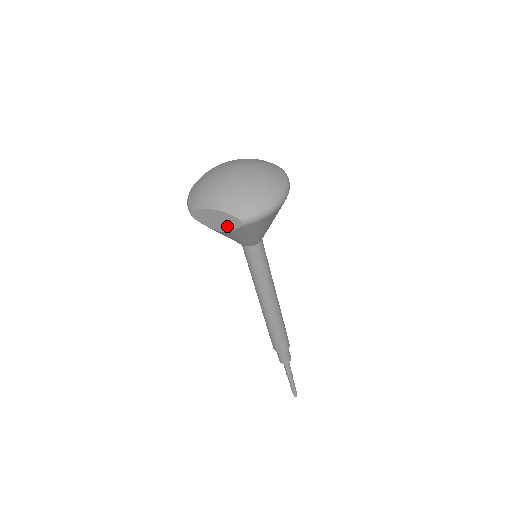
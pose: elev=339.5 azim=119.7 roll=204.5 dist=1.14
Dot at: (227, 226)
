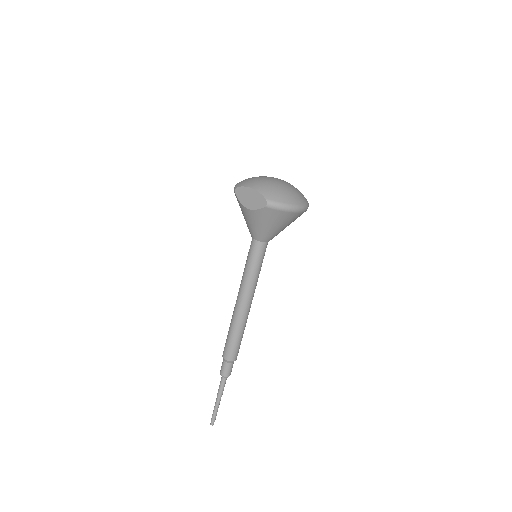
Dot at: (255, 205)
